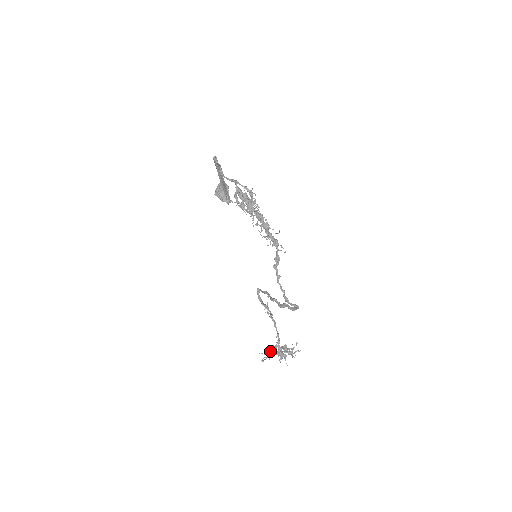
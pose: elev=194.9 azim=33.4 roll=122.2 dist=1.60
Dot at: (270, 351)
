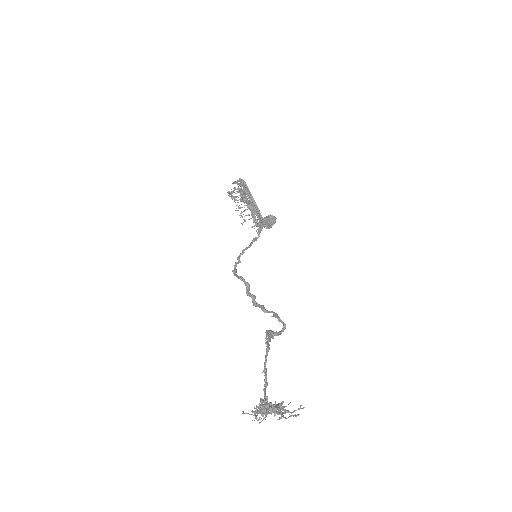
Dot at: (260, 404)
